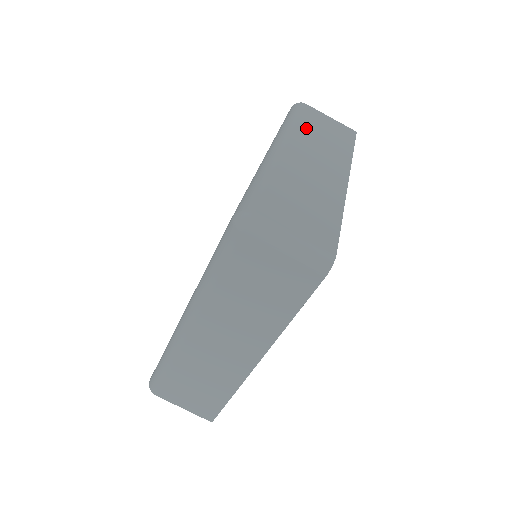
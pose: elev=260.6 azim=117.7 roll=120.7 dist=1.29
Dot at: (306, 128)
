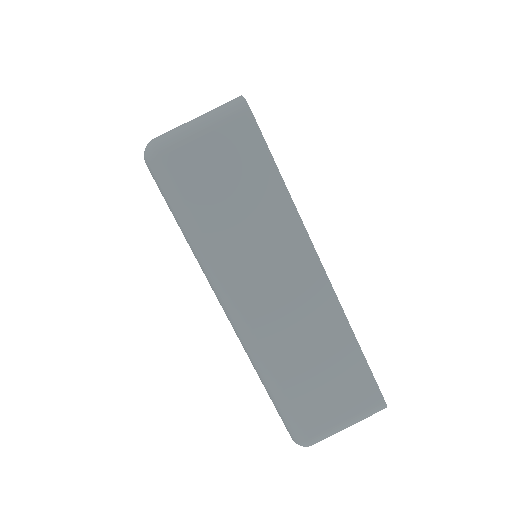
Dot at: occluded
